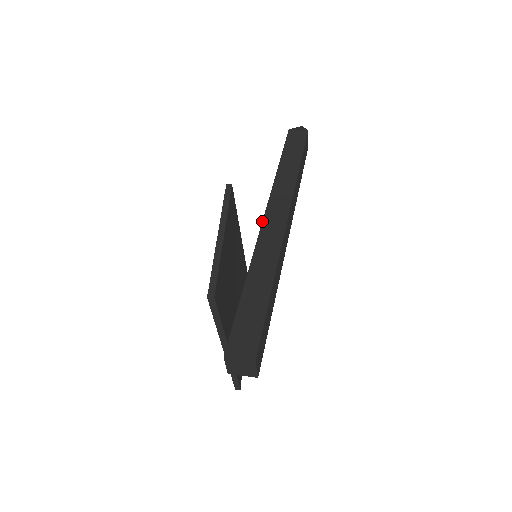
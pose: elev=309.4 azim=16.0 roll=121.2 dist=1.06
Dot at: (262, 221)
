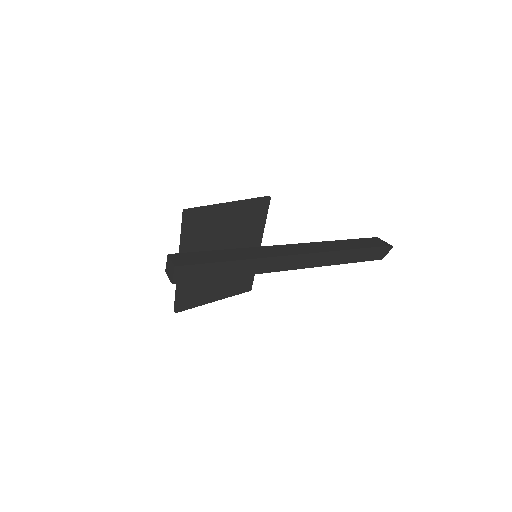
Dot at: occluded
